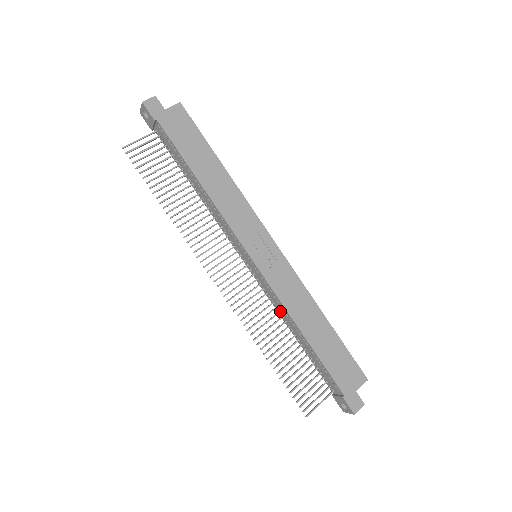
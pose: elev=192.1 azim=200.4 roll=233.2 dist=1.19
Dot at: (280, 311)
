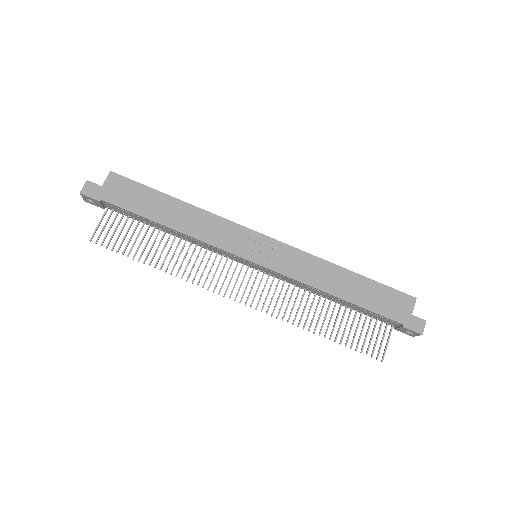
Dot at: (305, 288)
